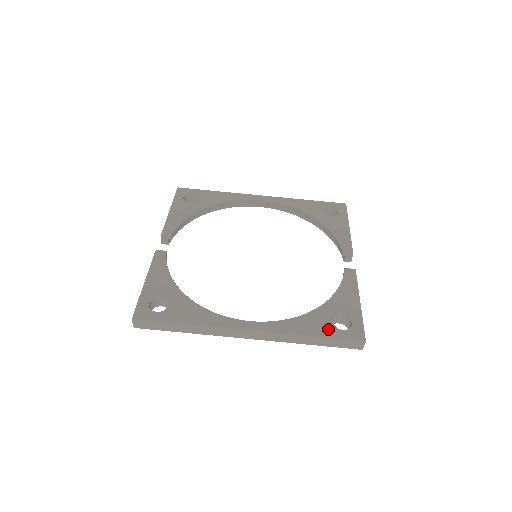
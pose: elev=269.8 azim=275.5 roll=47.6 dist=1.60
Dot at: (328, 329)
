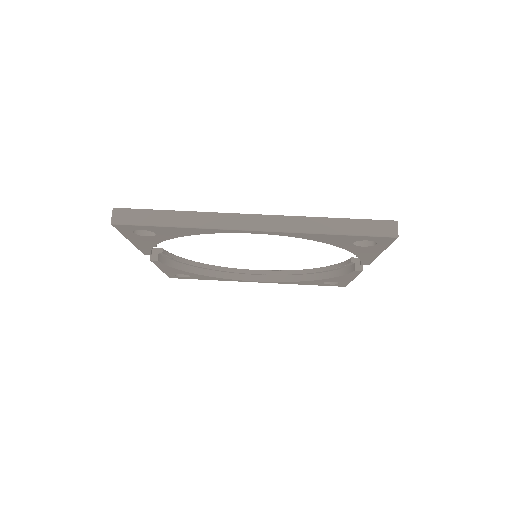
Dot at: occluded
